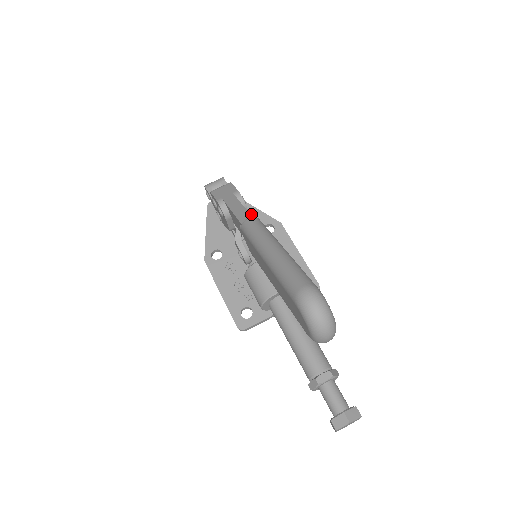
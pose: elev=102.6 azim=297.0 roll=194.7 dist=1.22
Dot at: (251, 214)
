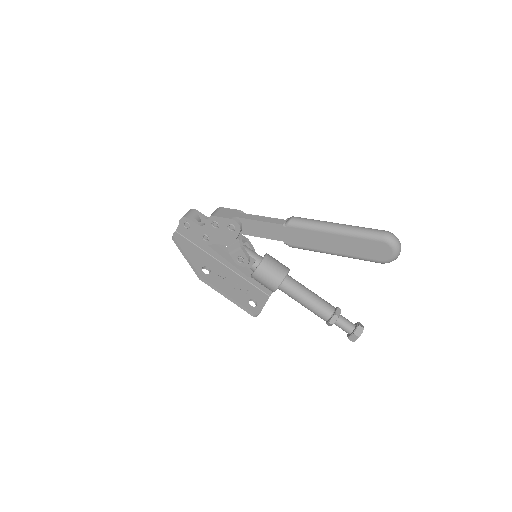
Dot at: occluded
